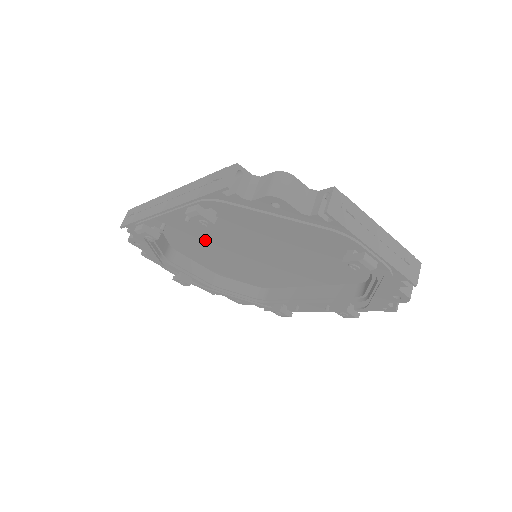
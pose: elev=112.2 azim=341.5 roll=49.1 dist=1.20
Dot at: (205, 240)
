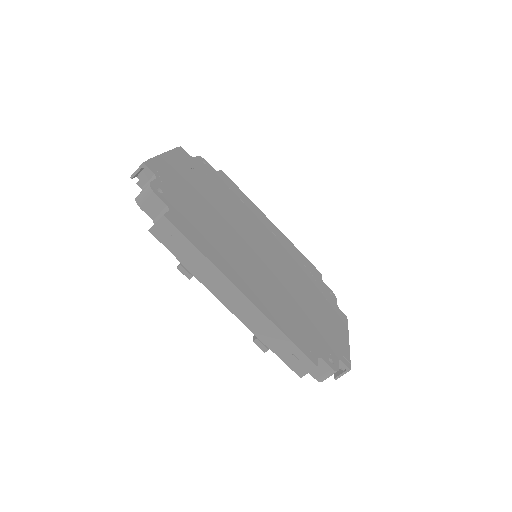
Dot at: (222, 233)
